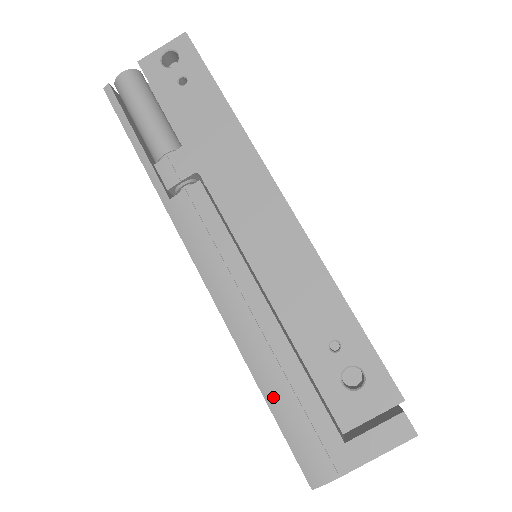
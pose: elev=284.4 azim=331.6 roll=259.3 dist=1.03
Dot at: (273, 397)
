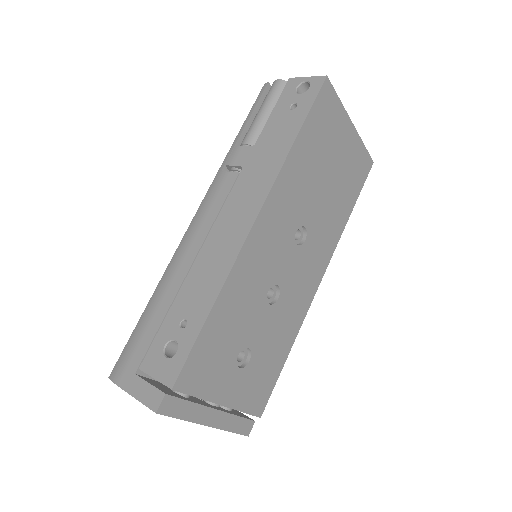
Dot at: (144, 317)
